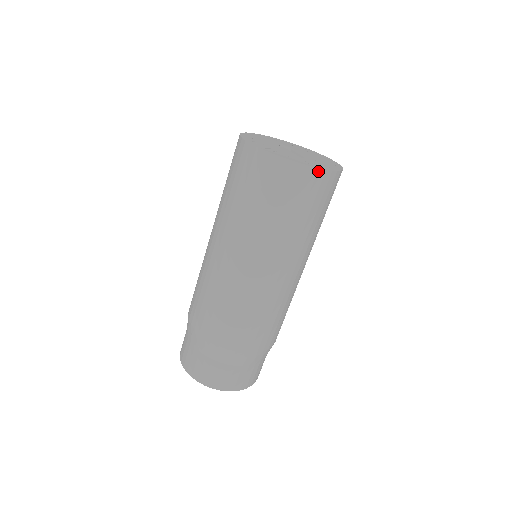
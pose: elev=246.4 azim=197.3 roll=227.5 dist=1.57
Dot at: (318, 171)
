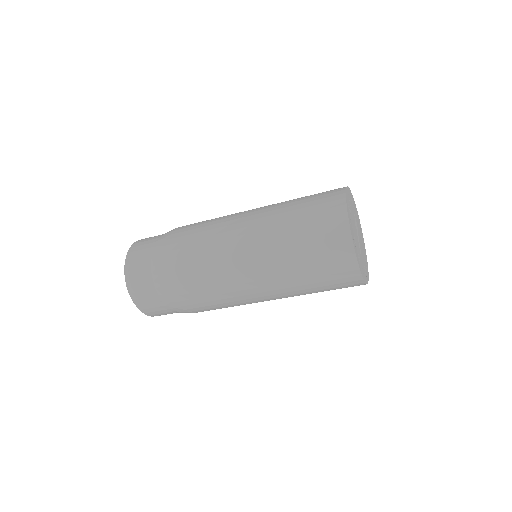
Dot at: (363, 283)
